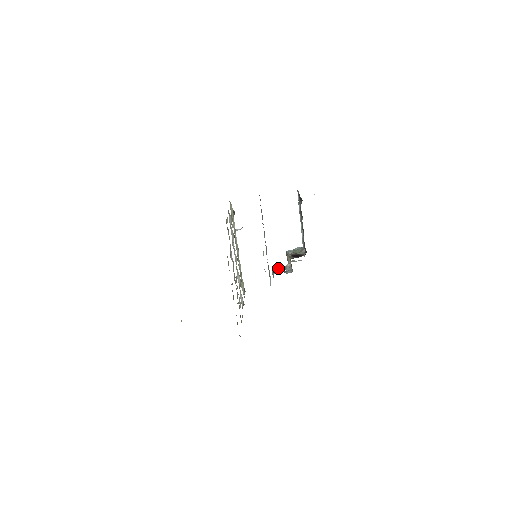
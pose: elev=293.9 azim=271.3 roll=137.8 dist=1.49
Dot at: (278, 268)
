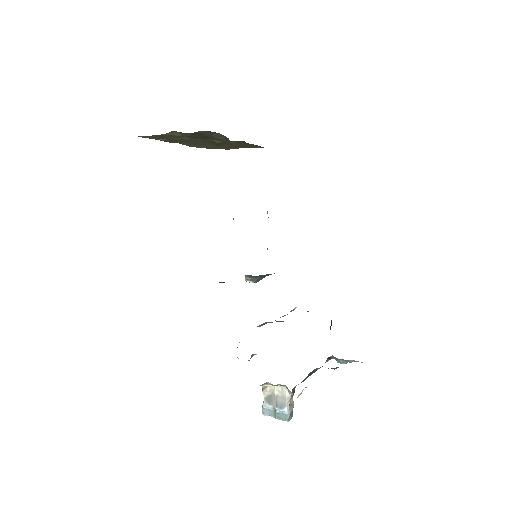
Dot at: occluded
